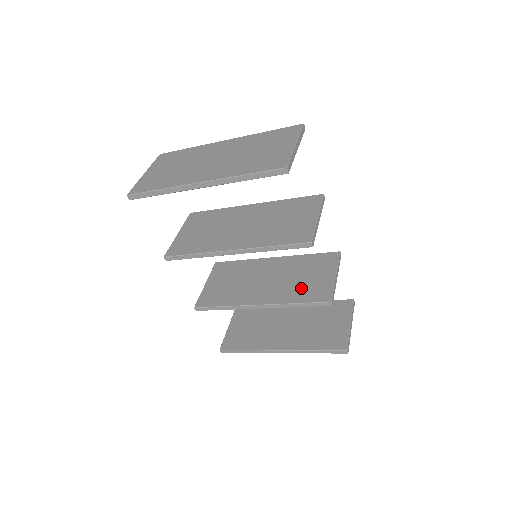
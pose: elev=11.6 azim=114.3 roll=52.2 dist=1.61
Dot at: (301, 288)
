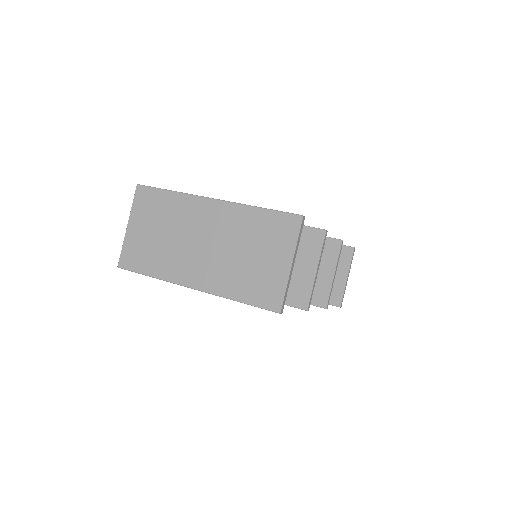
Dot at: occluded
